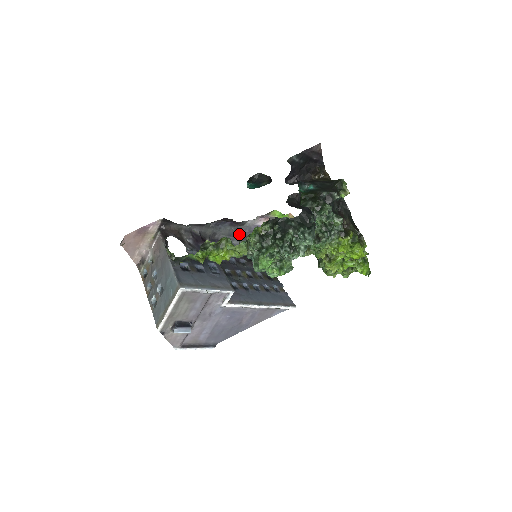
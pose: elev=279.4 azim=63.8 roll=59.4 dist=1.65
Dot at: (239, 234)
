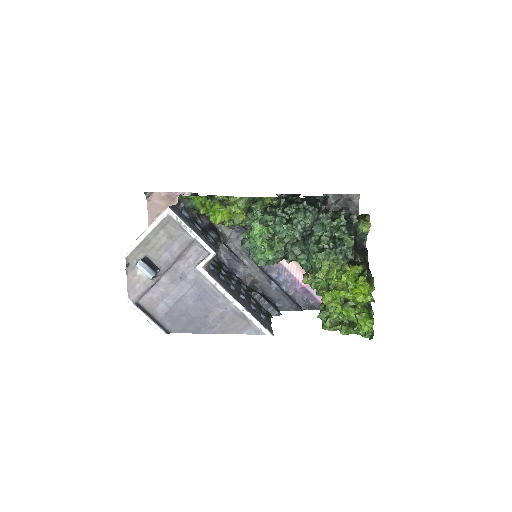
Dot at: occluded
